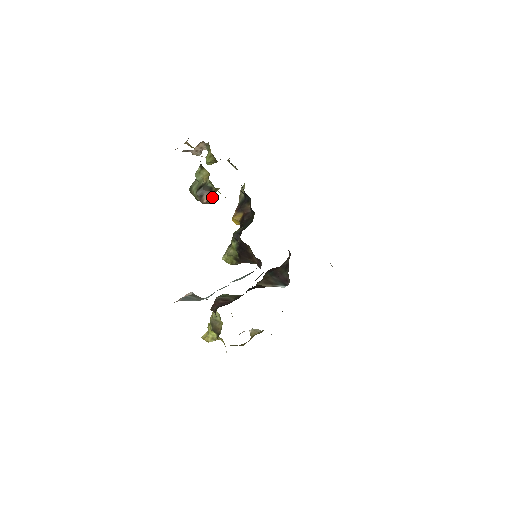
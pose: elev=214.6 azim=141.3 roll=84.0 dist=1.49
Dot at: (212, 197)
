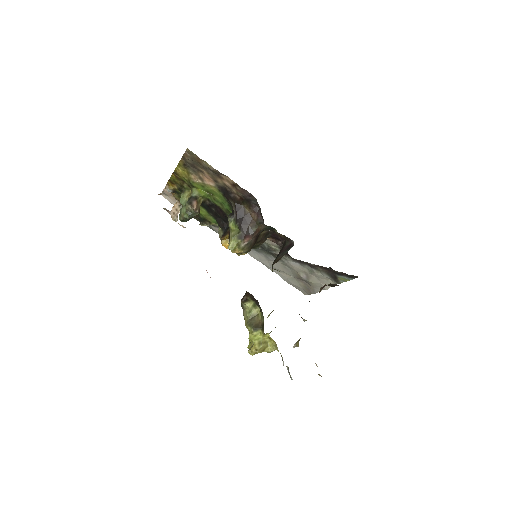
Dot at: (199, 208)
